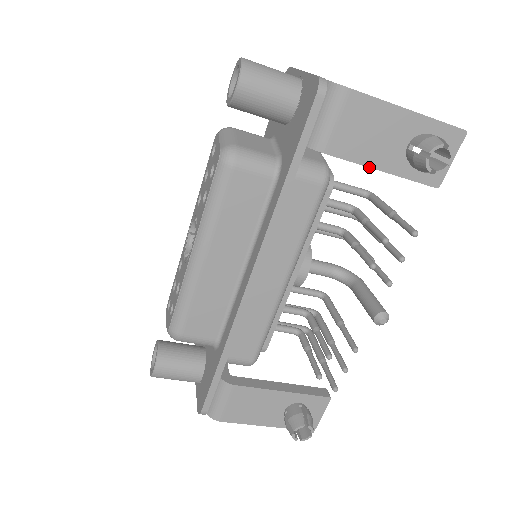
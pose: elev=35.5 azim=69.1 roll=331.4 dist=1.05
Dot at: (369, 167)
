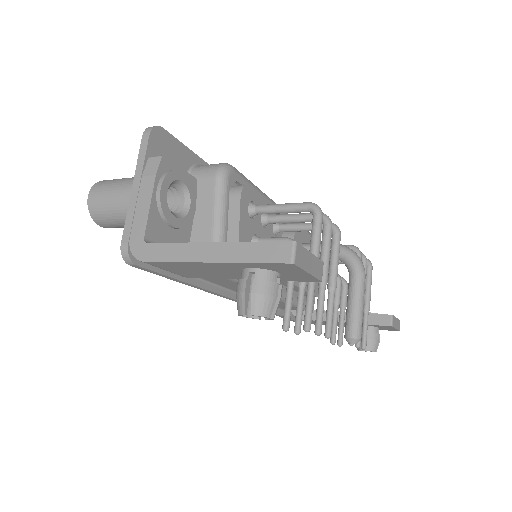
Dot at: occluded
